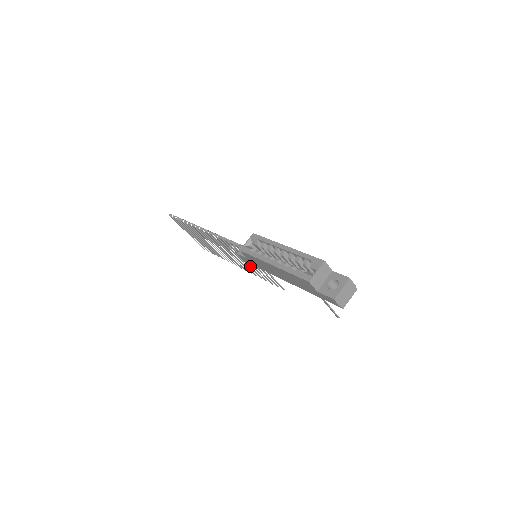
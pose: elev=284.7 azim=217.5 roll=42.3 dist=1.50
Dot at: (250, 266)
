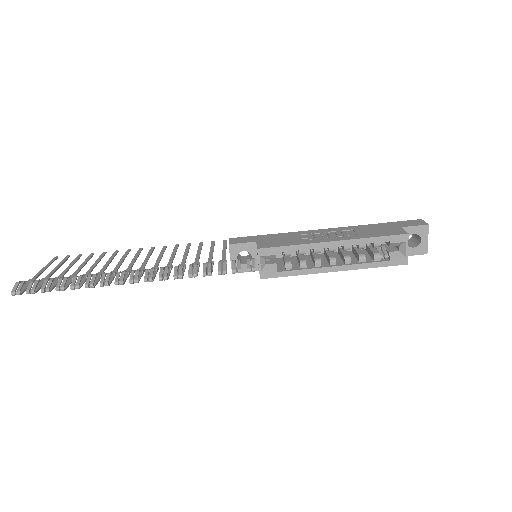
Dot at: occluded
